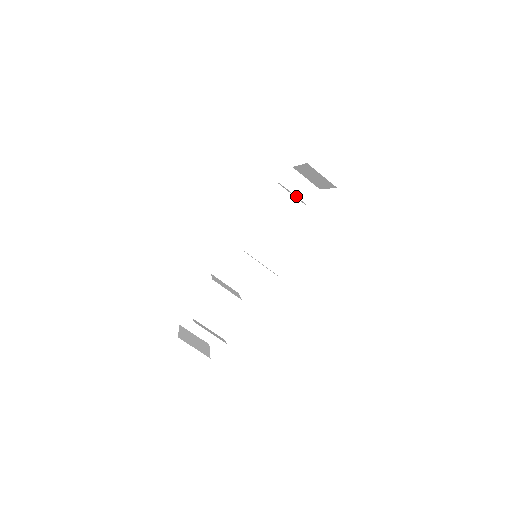
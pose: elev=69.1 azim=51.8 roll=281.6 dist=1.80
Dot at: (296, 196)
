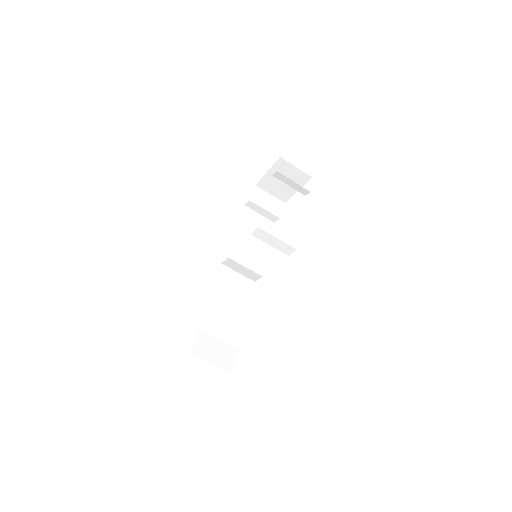
Dot at: (267, 211)
